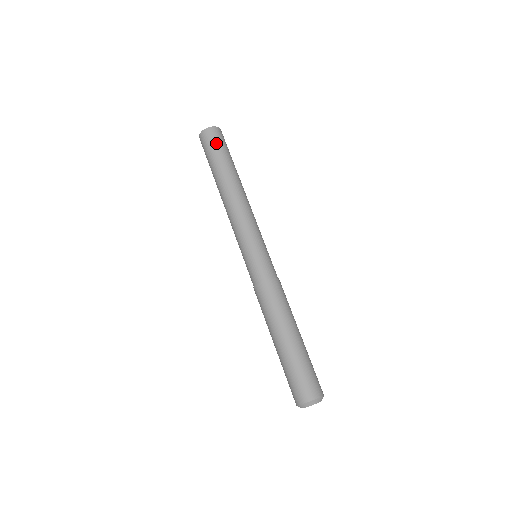
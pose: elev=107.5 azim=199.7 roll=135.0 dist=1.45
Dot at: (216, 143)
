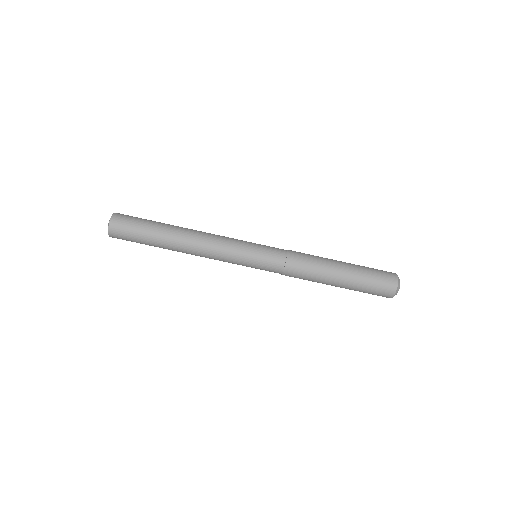
Dot at: (129, 230)
